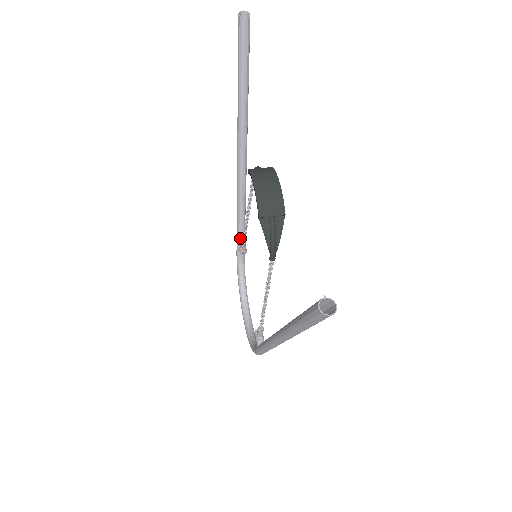
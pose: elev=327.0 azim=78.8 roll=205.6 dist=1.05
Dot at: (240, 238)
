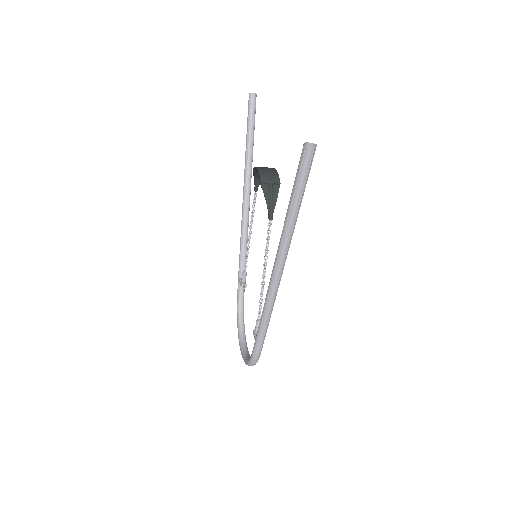
Dot at: (241, 276)
